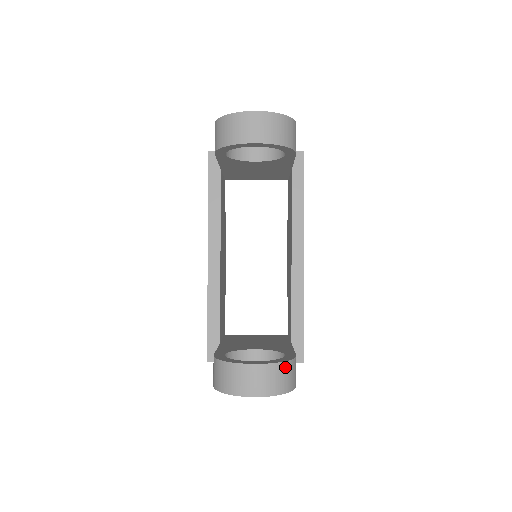
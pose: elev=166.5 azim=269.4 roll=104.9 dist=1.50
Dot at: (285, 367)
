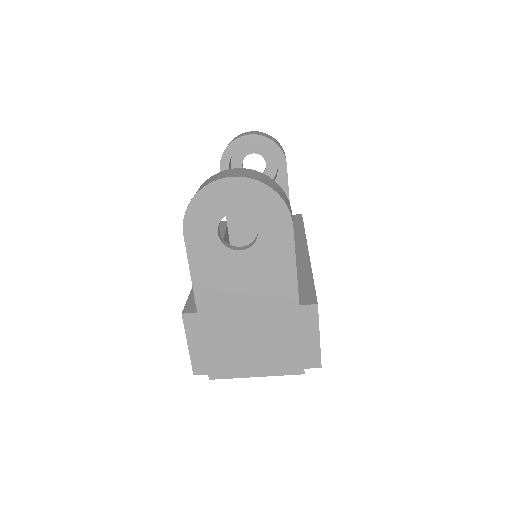
Dot at: (273, 182)
